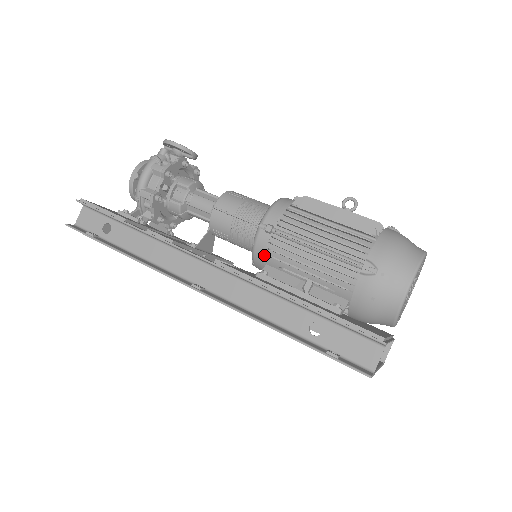
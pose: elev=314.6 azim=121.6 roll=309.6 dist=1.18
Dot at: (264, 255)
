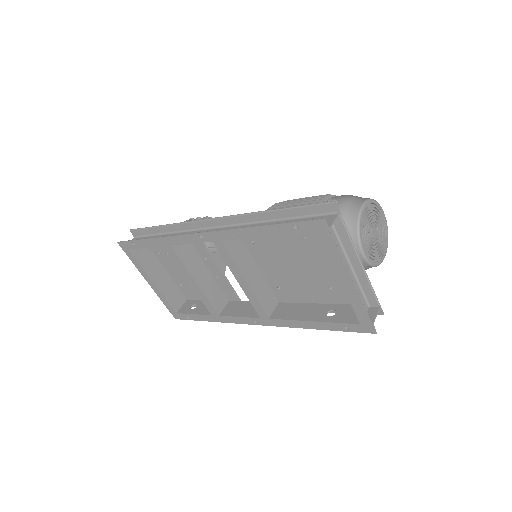
Dot at: occluded
